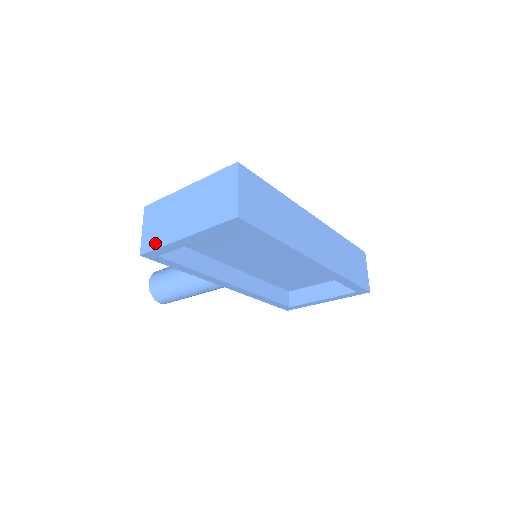
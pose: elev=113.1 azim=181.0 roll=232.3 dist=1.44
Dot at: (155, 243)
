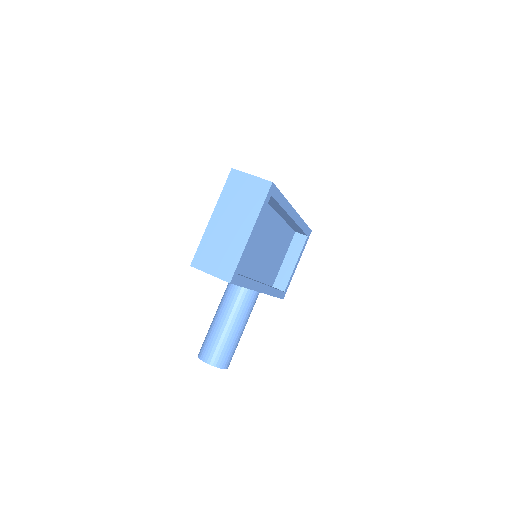
Dot at: (232, 263)
